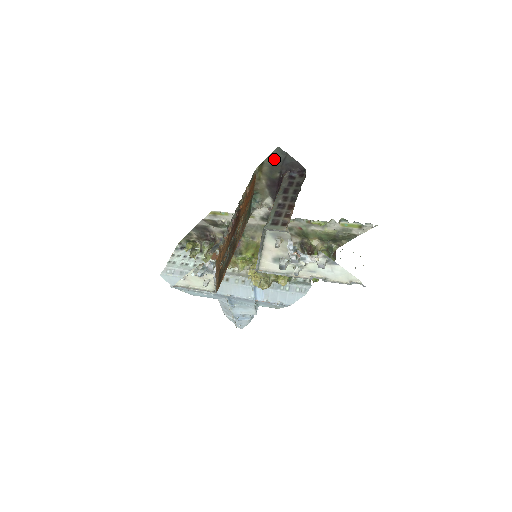
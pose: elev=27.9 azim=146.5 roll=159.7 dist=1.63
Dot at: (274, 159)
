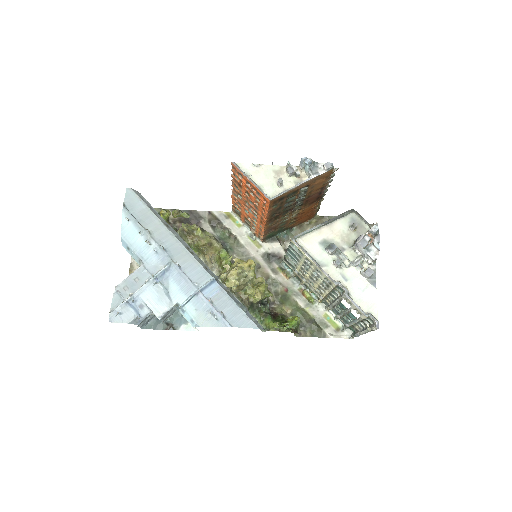
Dot at: occluded
